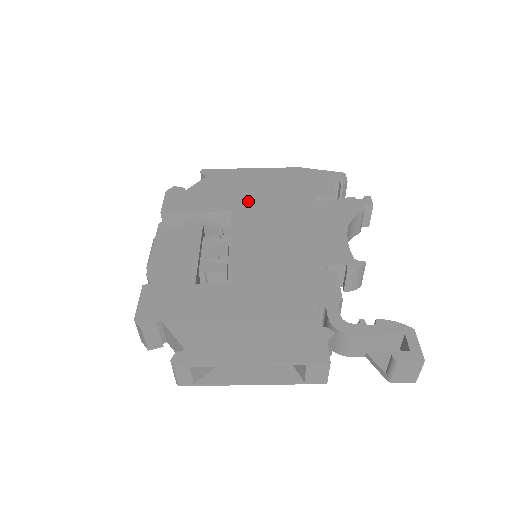
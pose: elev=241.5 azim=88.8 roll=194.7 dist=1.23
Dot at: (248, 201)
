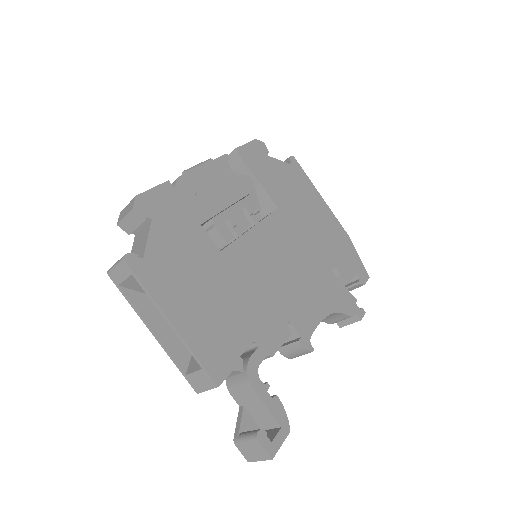
Dot at: (295, 215)
